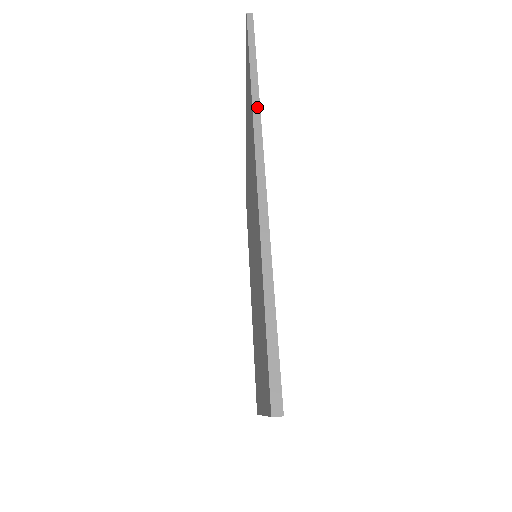
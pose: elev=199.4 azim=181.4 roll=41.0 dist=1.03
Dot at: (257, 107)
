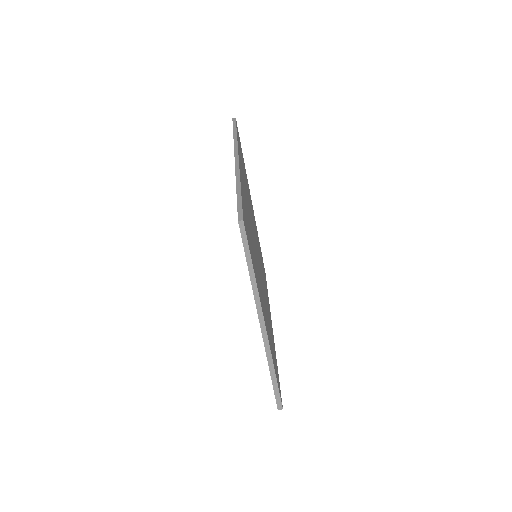
Dot at: (256, 291)
